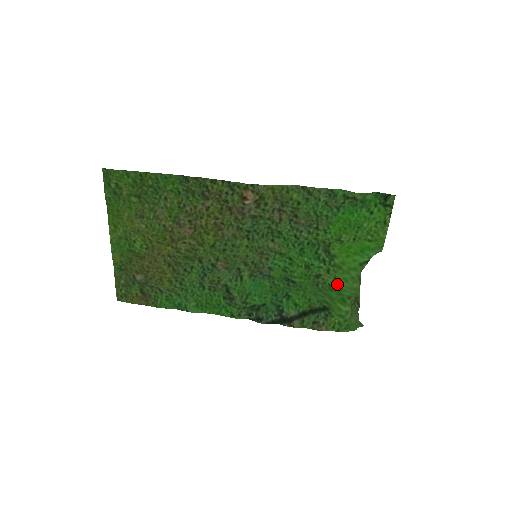
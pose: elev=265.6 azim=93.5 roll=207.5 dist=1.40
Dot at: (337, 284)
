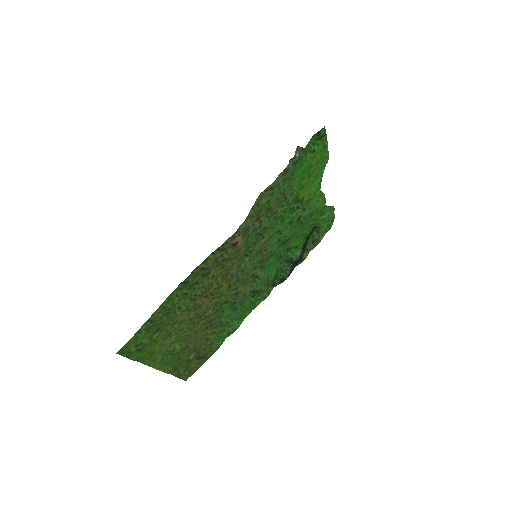
Dot at: (314, 209)
